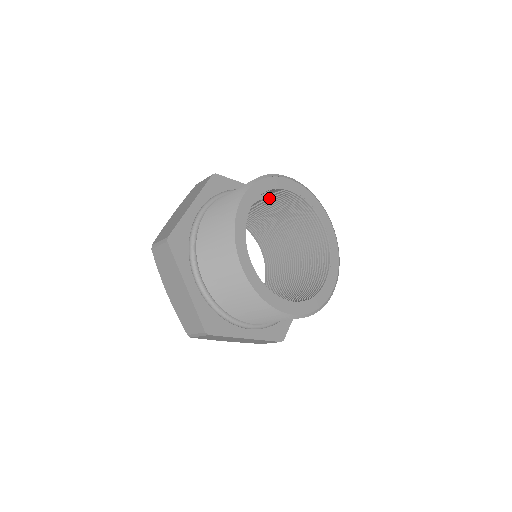
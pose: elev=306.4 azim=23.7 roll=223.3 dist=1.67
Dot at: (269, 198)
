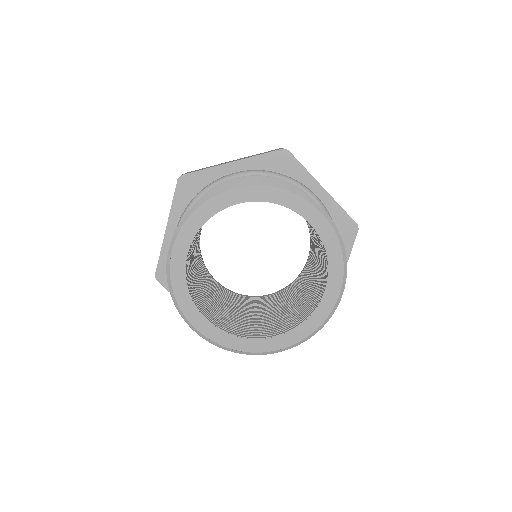
Dot at: occluded
